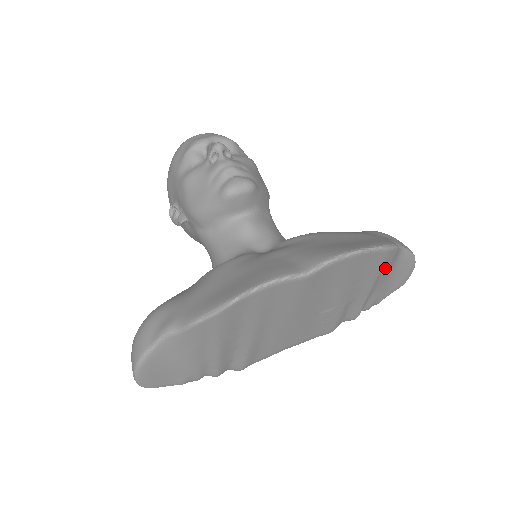
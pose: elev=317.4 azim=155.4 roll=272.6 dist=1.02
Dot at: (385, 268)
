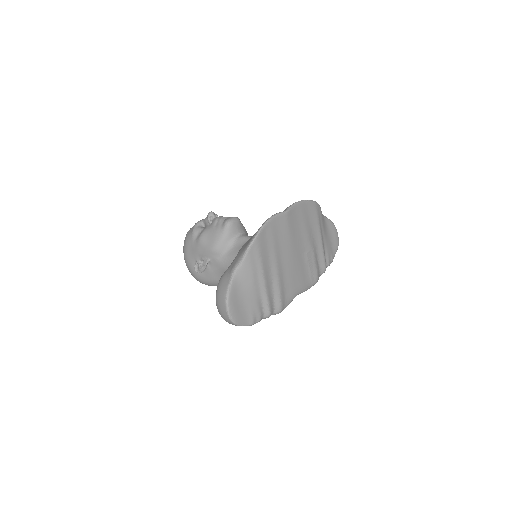
Dot at: (321, 221)
